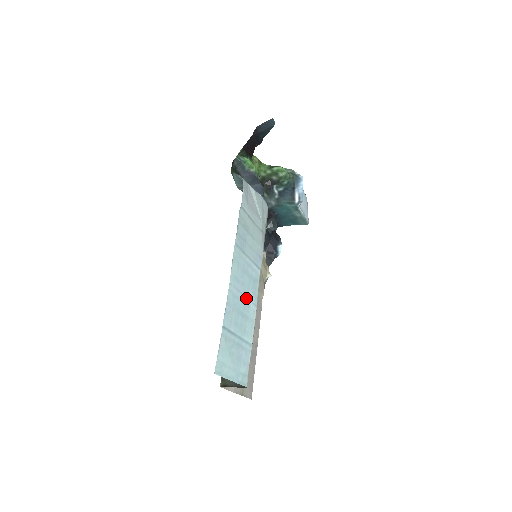
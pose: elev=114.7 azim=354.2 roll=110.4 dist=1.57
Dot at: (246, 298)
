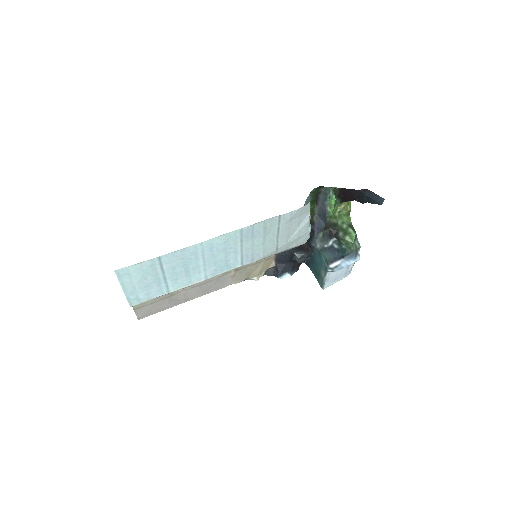
Dot at: (204, 265)
